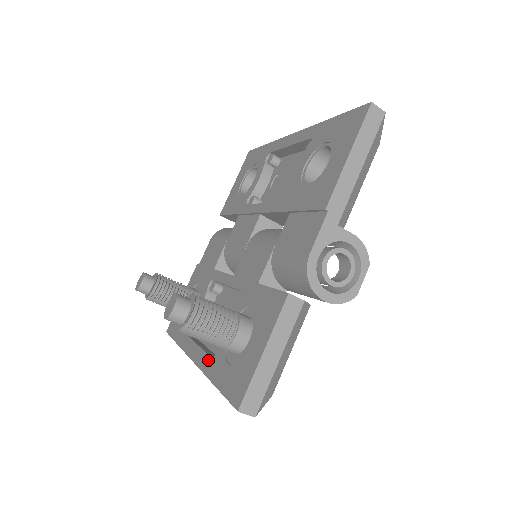
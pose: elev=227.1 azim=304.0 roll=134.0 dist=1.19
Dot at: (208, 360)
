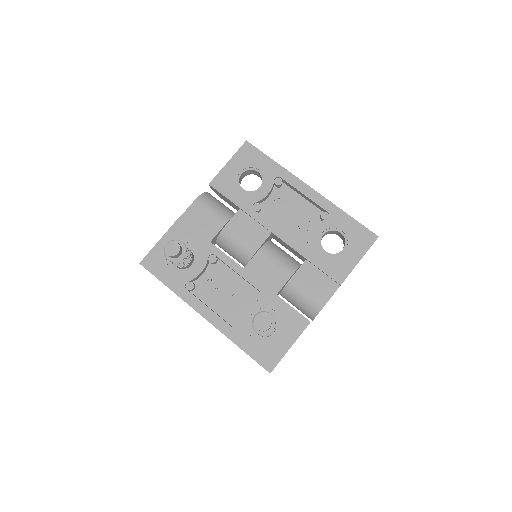
Dot at: (227, 326)
